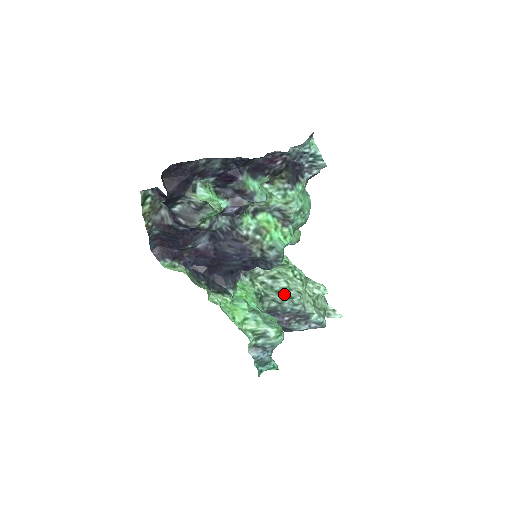
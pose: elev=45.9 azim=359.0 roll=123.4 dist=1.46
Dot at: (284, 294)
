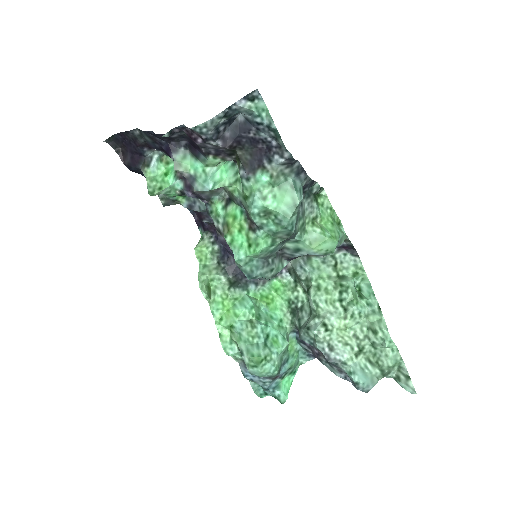
Dot at: (309, 318)
